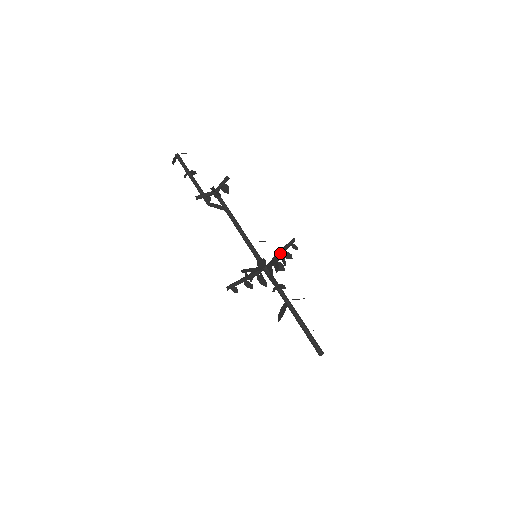
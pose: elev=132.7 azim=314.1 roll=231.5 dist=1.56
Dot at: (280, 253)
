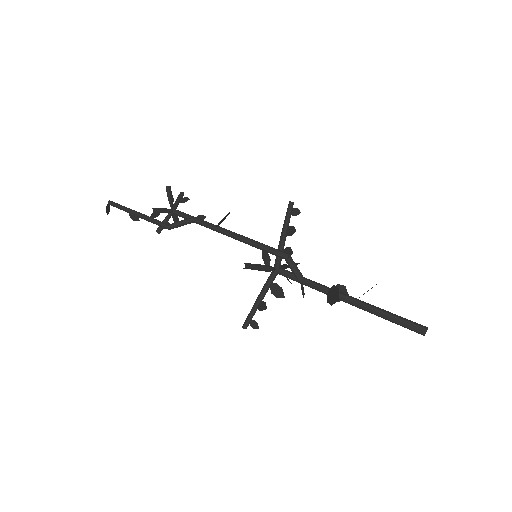
Dot at: (281, 265)
